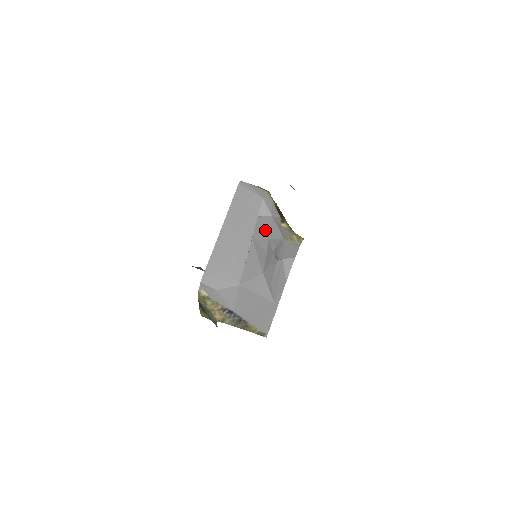
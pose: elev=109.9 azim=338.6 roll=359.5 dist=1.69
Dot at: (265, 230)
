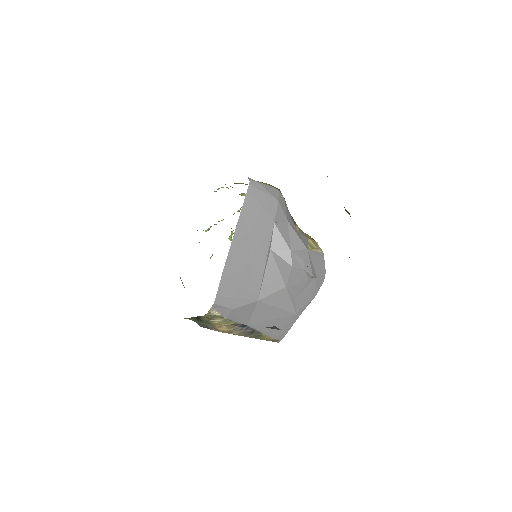
Dot at: (285, 240)
